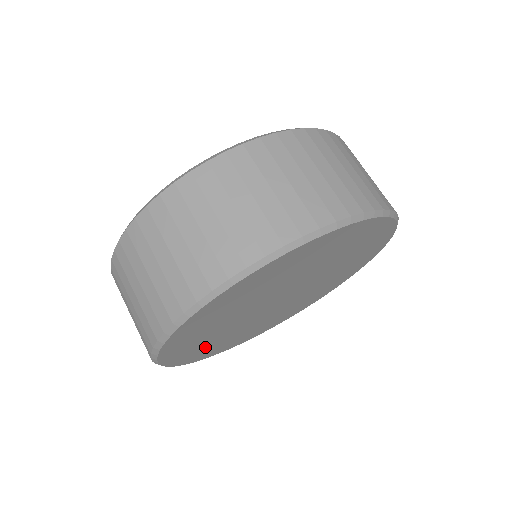
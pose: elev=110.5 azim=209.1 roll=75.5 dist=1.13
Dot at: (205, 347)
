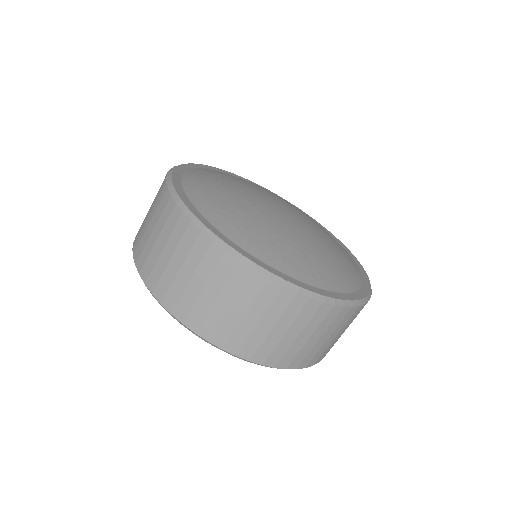
Dot at: occluded
